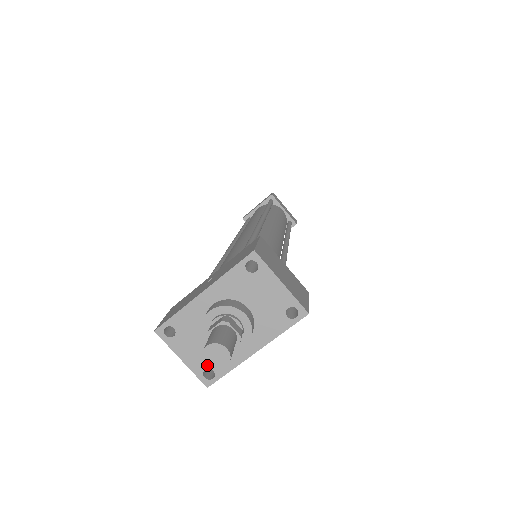
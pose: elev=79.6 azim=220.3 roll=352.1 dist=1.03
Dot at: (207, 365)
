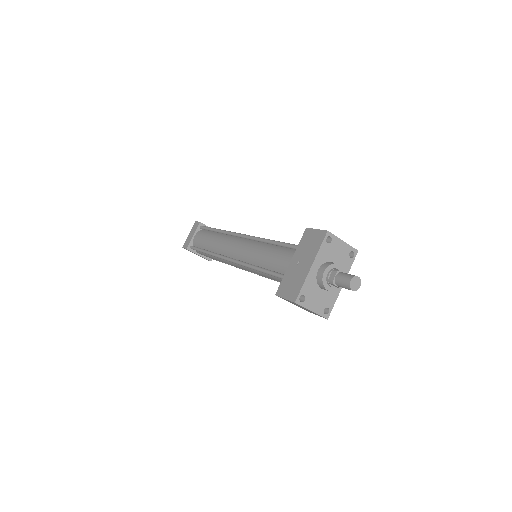
Dot at: (353, 290)
